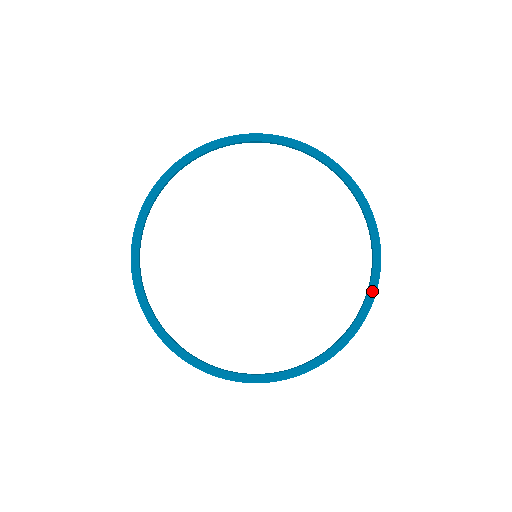
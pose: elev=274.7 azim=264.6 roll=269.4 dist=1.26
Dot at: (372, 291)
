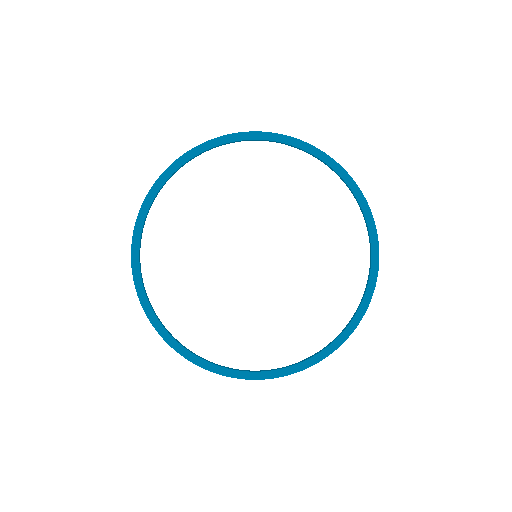
Dot at: (367, 213)
